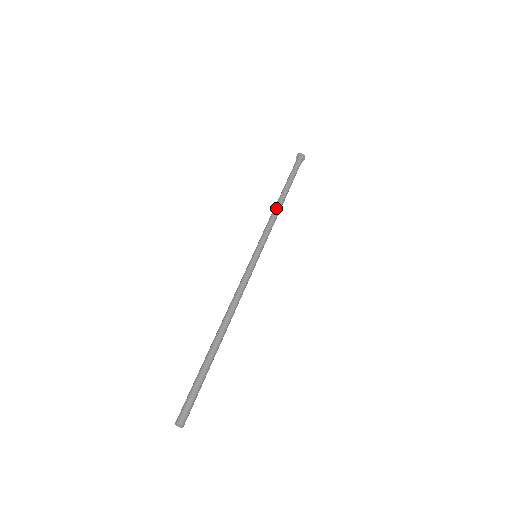
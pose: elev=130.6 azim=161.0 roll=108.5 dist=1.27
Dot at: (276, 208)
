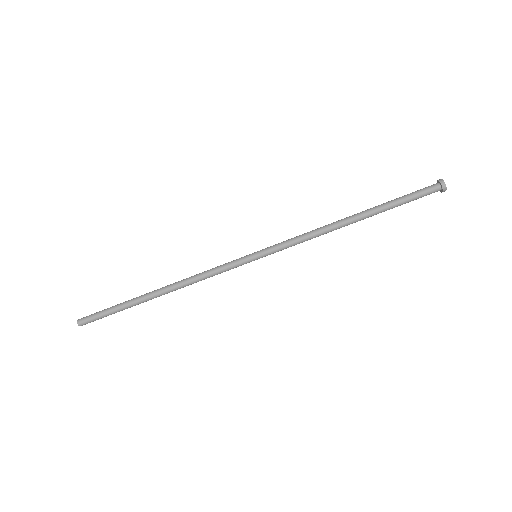
Dot at: (329, 225)
